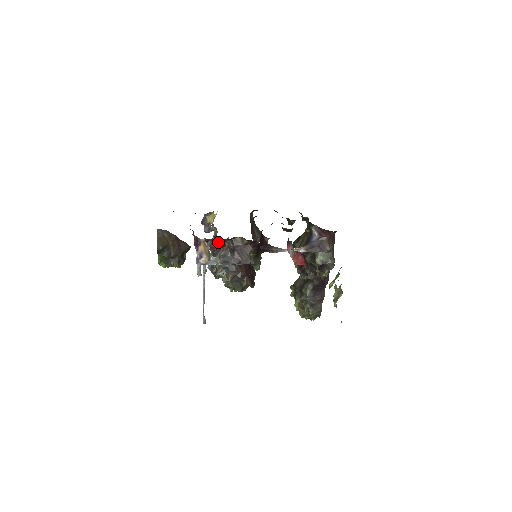
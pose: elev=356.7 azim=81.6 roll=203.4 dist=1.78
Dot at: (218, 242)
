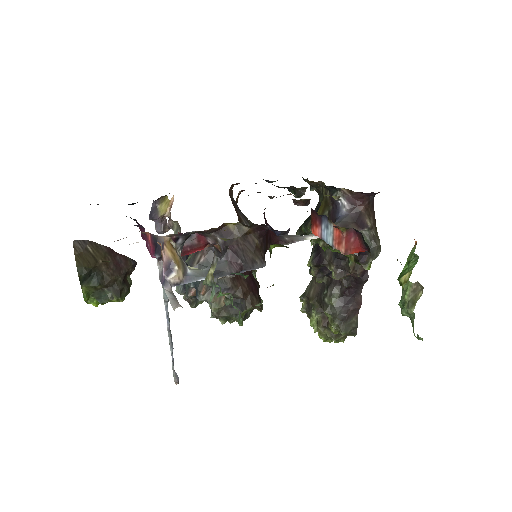
Dot at: occluded
